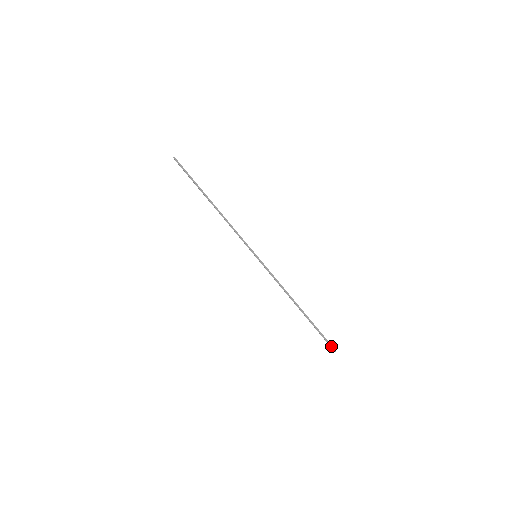
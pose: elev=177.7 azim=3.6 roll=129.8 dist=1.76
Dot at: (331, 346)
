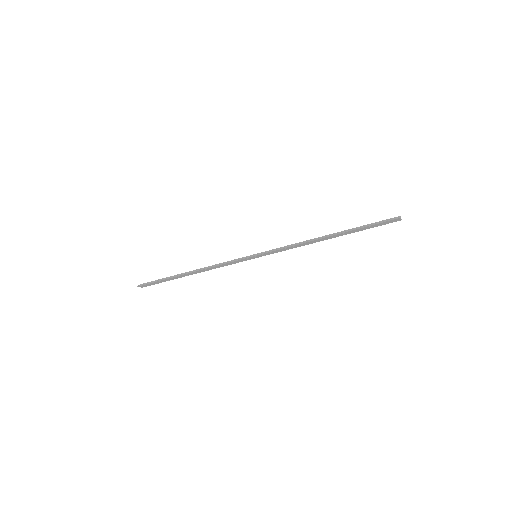
Dot at: (391, 219)
